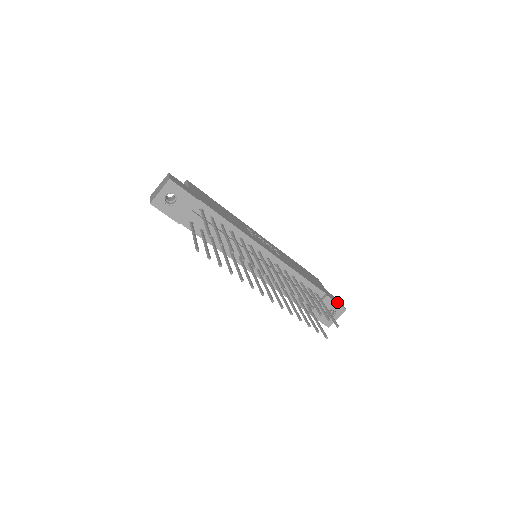
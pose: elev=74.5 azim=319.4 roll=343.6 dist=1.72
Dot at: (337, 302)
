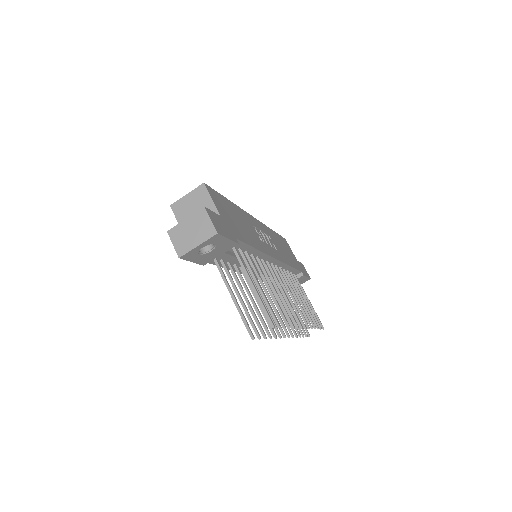
Dot at: (307, 275)
